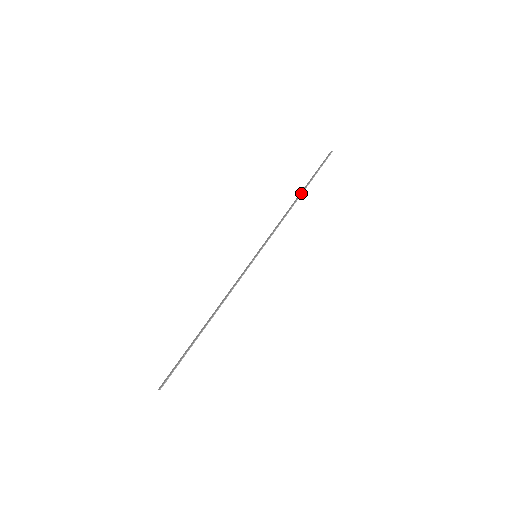
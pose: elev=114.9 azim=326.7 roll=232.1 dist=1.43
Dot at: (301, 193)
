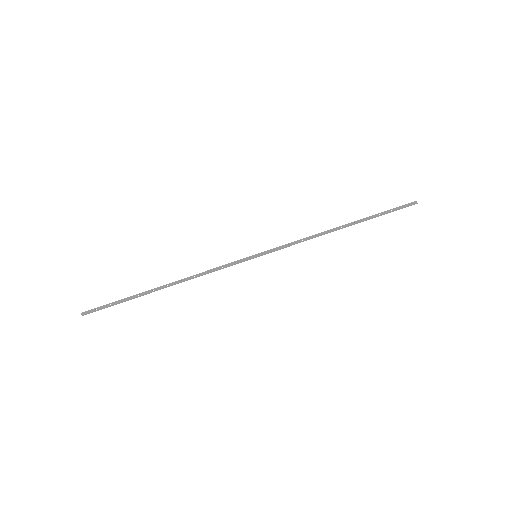
Dot at: (349, 225)
